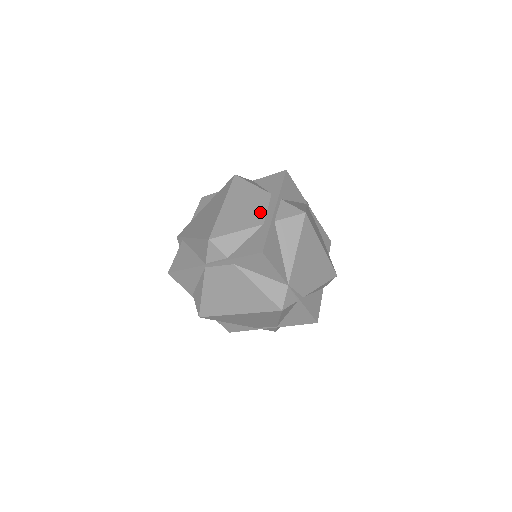
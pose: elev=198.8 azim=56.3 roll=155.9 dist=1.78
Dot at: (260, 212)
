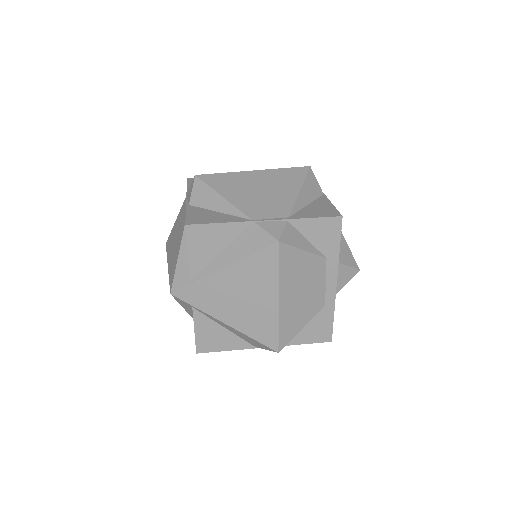
Dot at: (320, 292)
